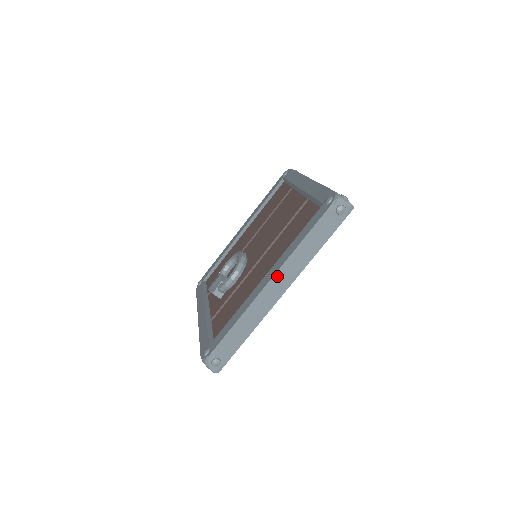
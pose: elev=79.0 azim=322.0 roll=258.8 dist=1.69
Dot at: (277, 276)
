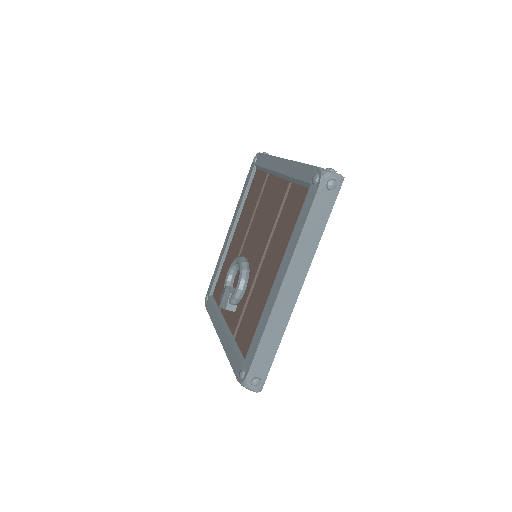
Dot at: (288, 275)
